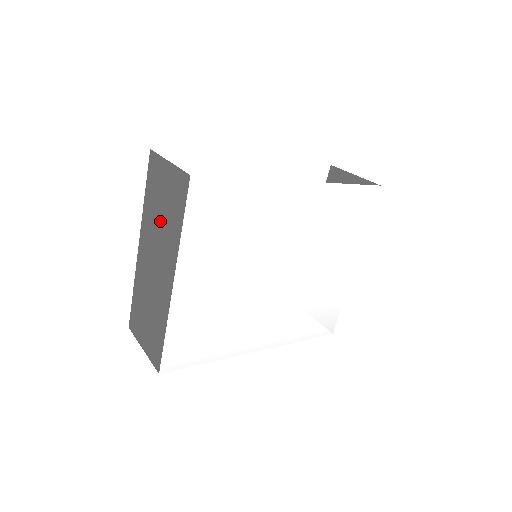
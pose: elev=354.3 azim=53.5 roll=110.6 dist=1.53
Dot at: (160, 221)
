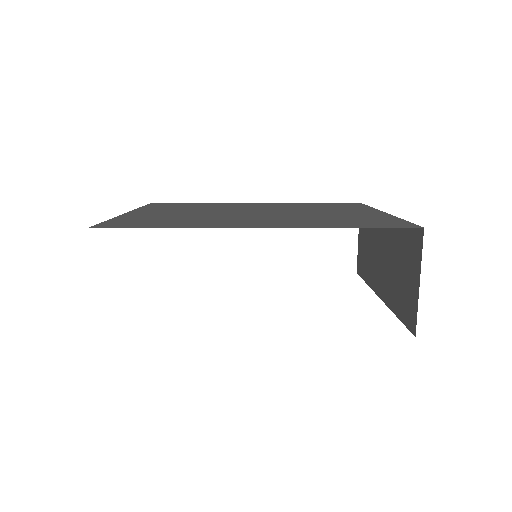
Dot at: occluded
